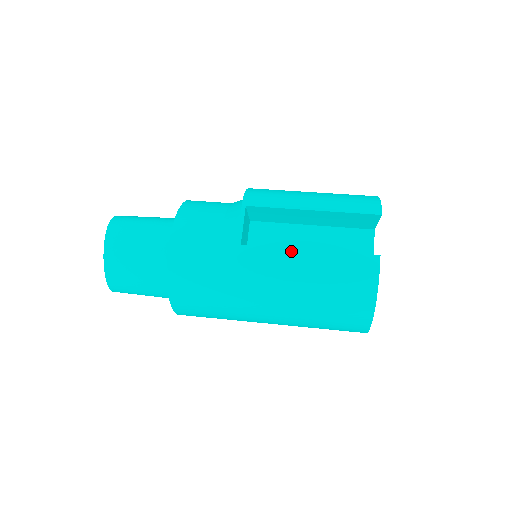
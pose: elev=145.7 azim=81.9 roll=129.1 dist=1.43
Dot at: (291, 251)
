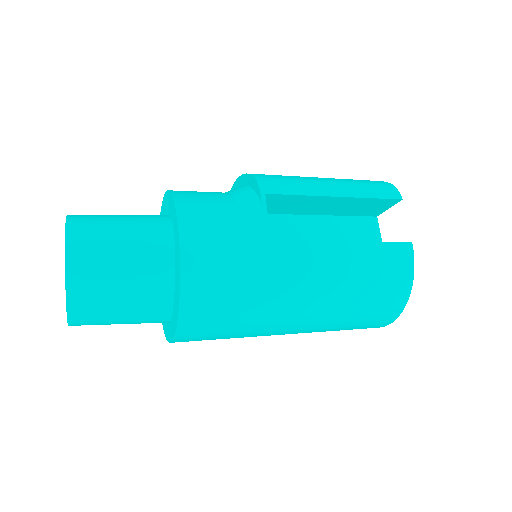
Dot at: (328, 245)
